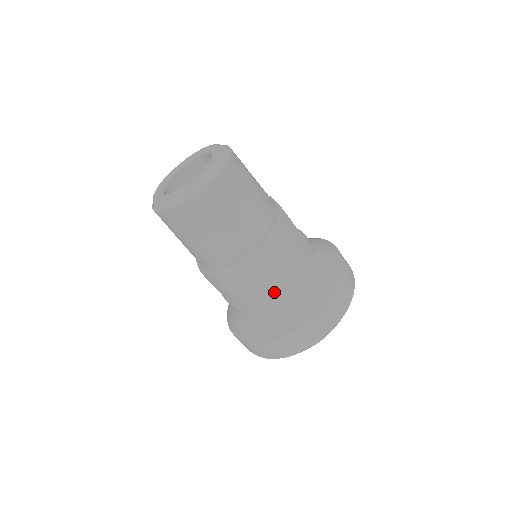
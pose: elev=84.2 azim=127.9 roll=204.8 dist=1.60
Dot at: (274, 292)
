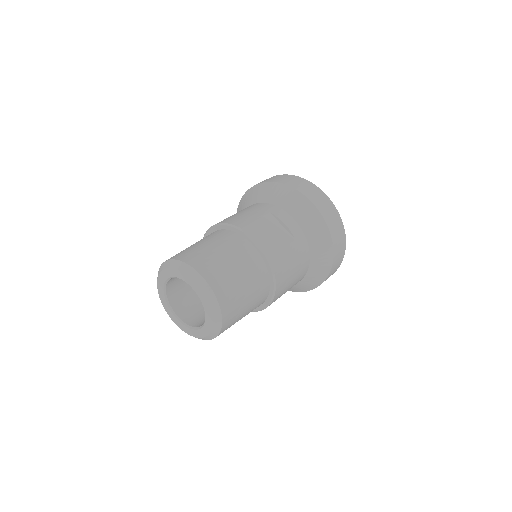
Dot at: occluded
